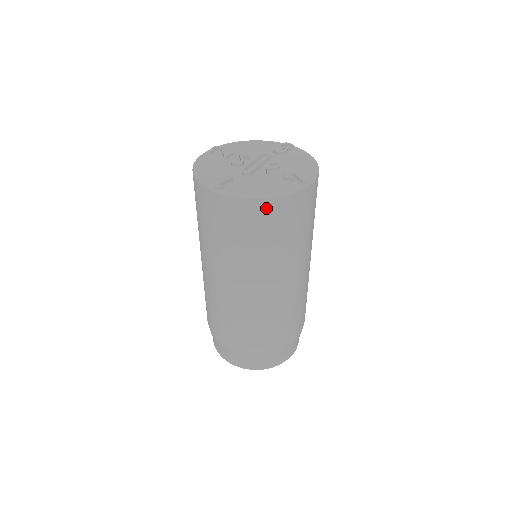
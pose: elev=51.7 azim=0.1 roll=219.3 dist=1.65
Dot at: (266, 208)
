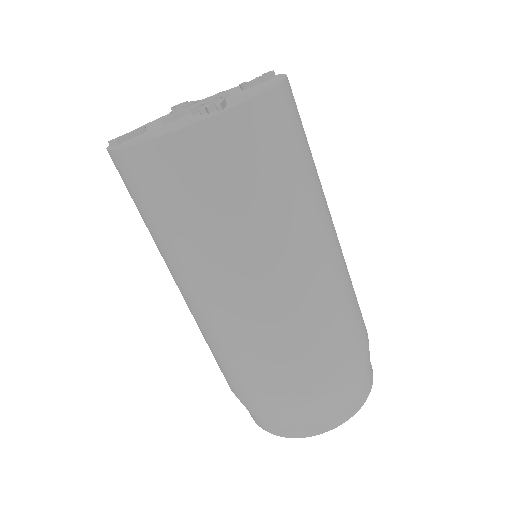
Dot at: (153, 158)
